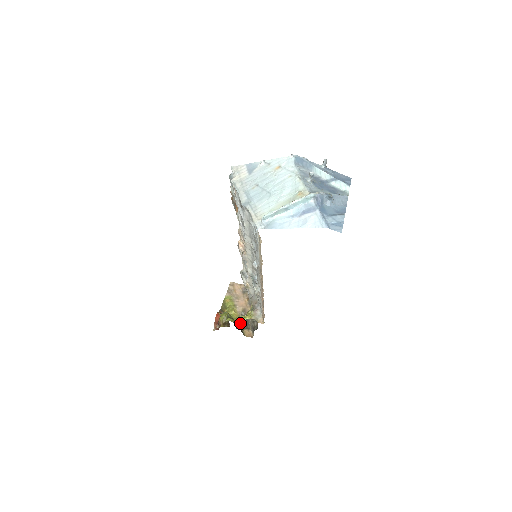
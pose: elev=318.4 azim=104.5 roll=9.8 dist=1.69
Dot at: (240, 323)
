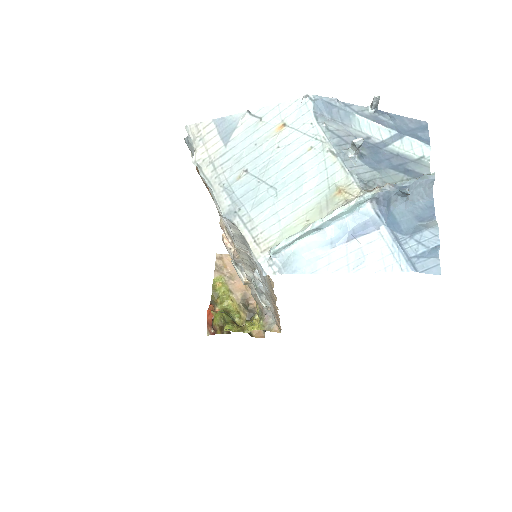
Dot at: (245, 331)
